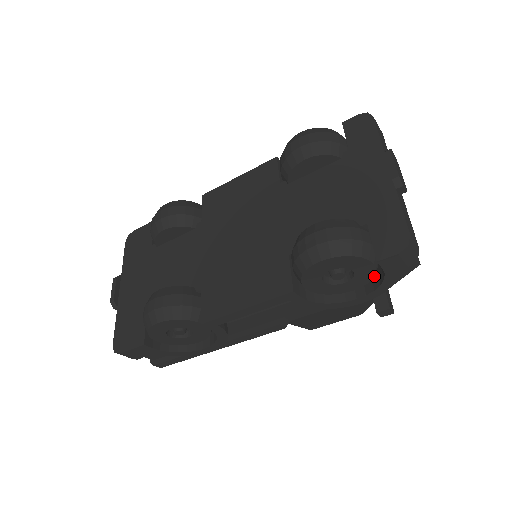
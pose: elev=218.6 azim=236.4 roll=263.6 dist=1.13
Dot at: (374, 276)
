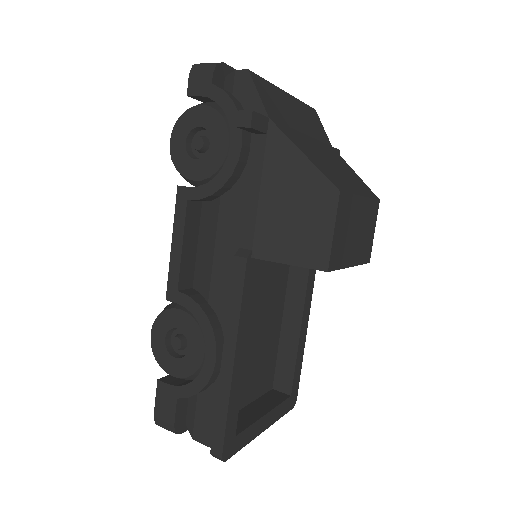
Dot at: occluded
